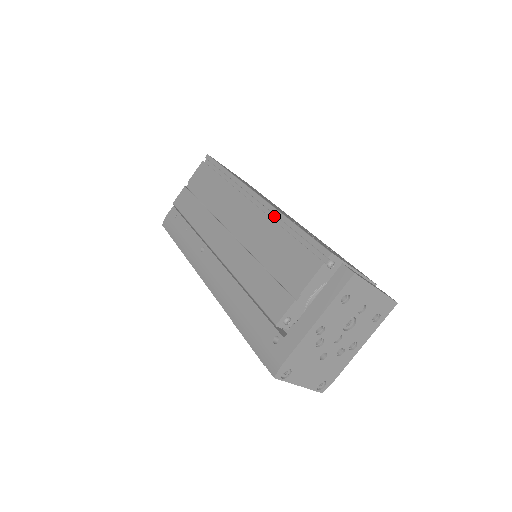
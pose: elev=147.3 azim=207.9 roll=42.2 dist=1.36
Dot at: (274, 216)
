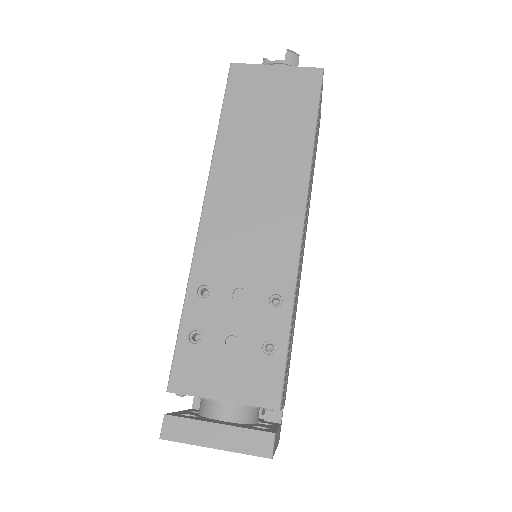
Dot at: occluded
